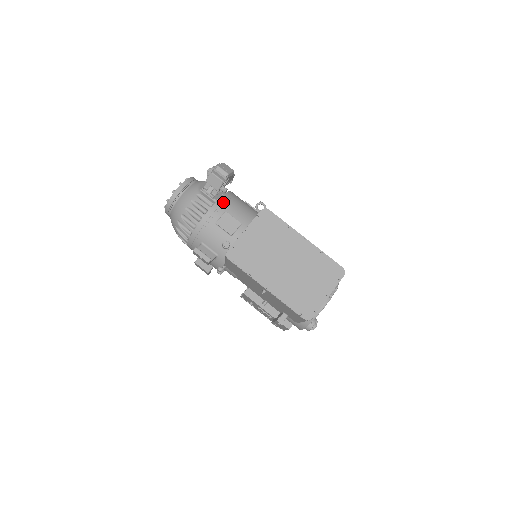
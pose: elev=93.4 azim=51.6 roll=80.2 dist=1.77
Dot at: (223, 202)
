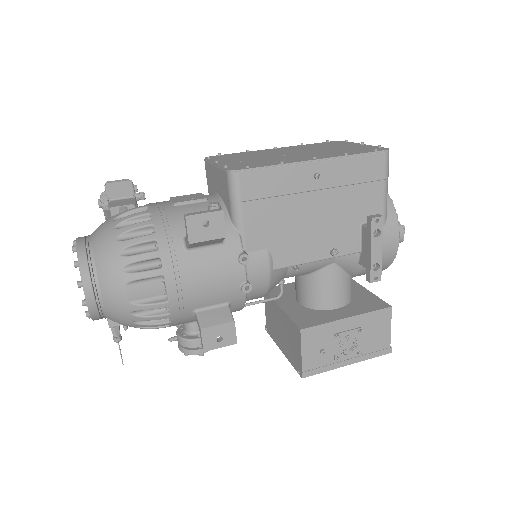
Dot at: occluded
